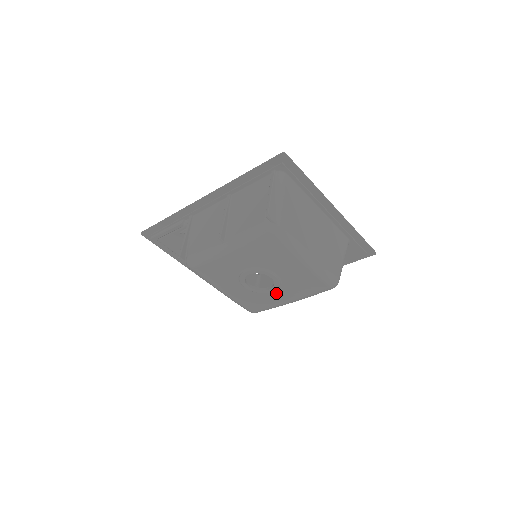
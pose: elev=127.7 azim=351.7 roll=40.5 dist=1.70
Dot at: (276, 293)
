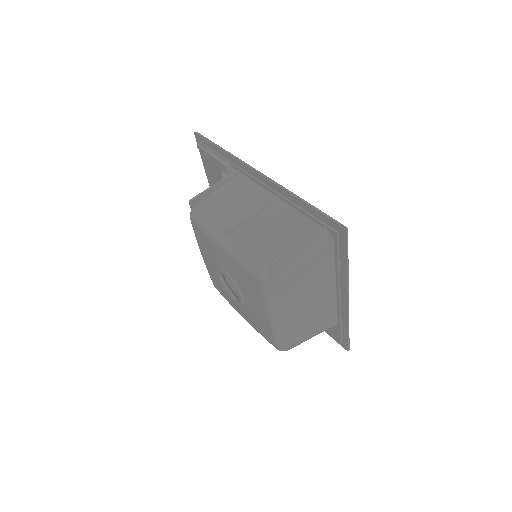
Dot at: occluded
